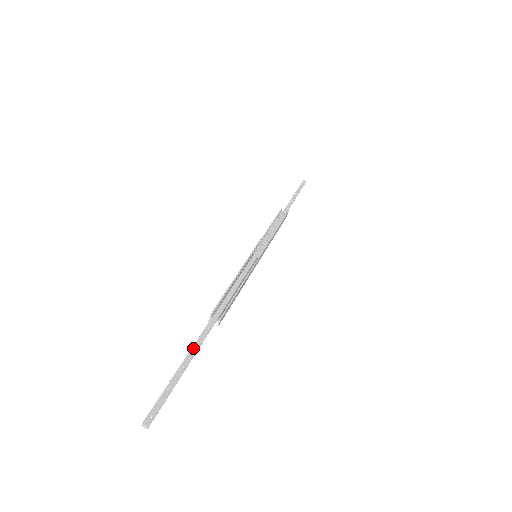
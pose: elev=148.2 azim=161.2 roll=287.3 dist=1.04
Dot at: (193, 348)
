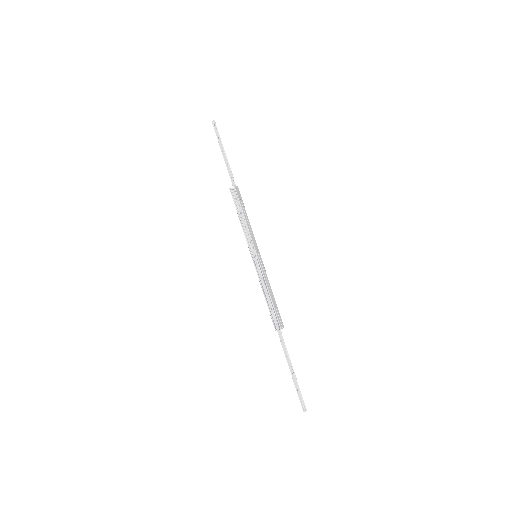
Dot at: (287, 359)
